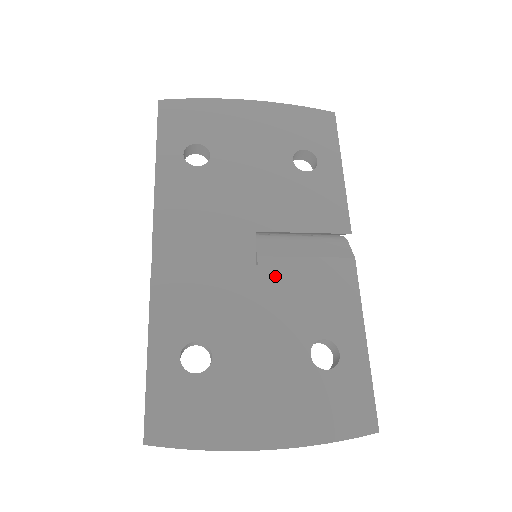
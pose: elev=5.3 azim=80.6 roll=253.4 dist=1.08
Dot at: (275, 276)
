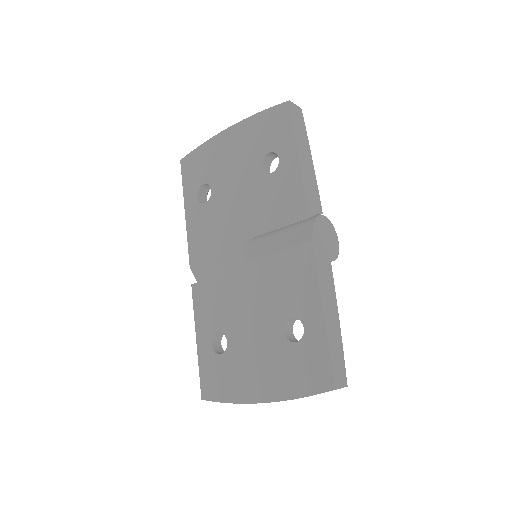
Dot at: (257, 274)
